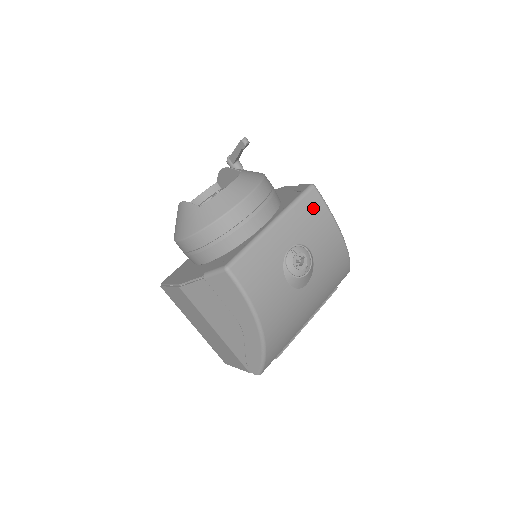
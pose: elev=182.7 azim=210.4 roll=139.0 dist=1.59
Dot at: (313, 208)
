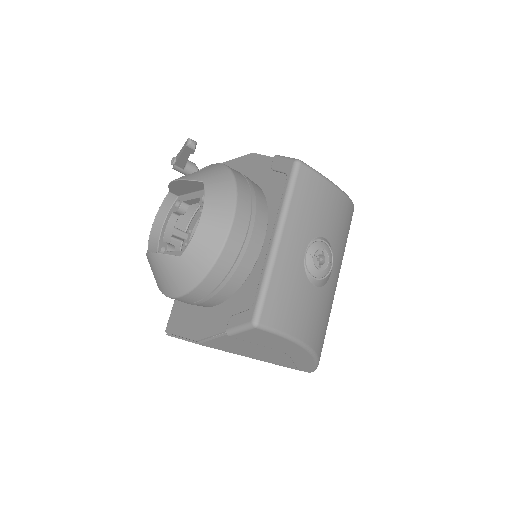
Dot at: (309, 189)
